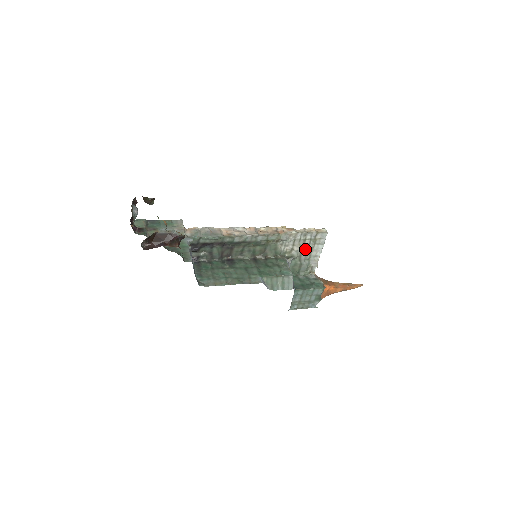
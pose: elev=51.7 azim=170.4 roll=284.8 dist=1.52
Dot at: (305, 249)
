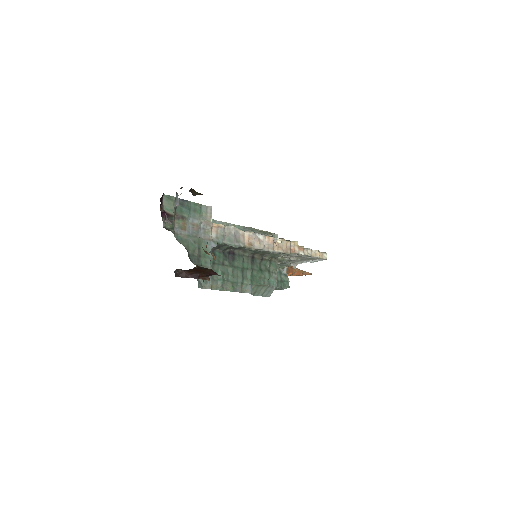
Dot at: (298, 259)
